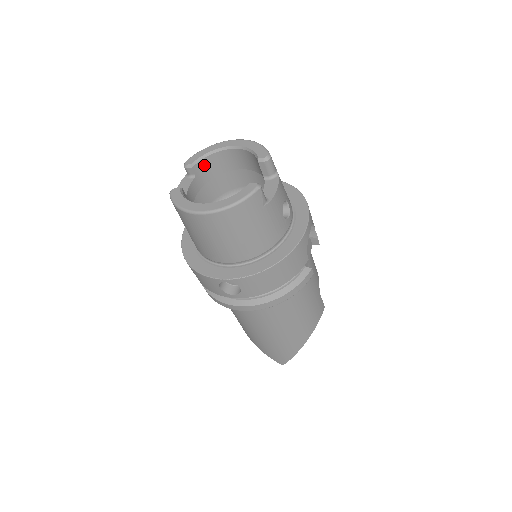
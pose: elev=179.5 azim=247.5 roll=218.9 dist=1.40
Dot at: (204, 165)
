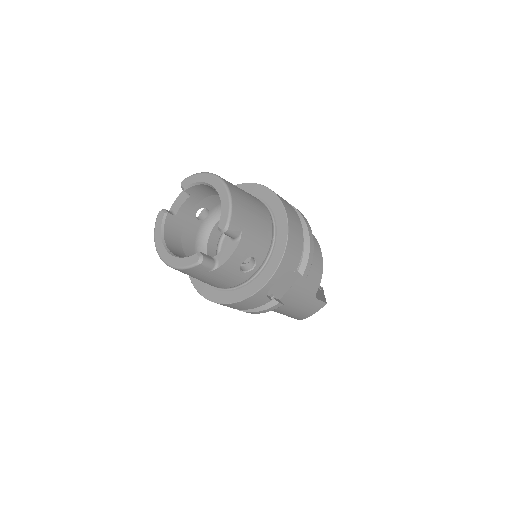
Dot at: (198, 188)
